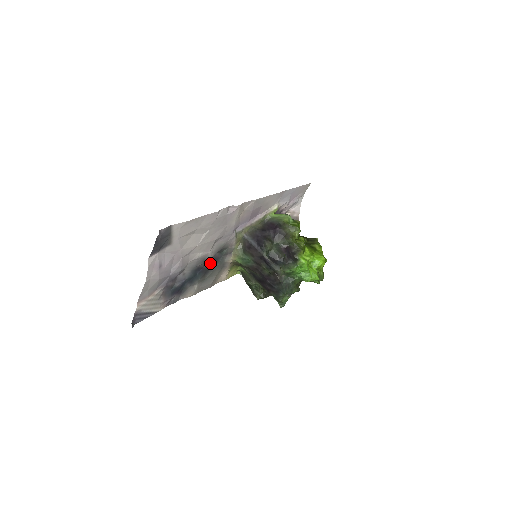
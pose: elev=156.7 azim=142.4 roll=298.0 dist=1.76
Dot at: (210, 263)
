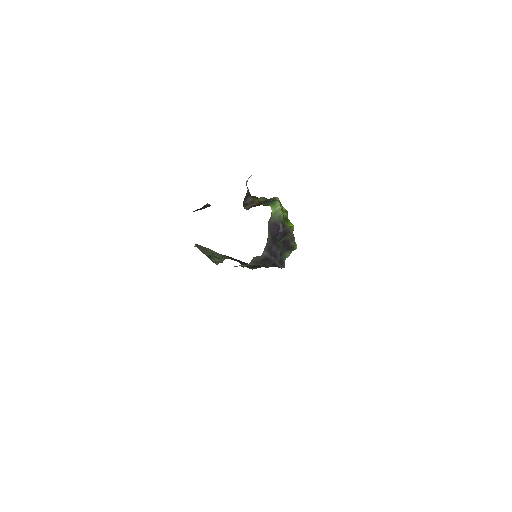
Dot at: occluded
